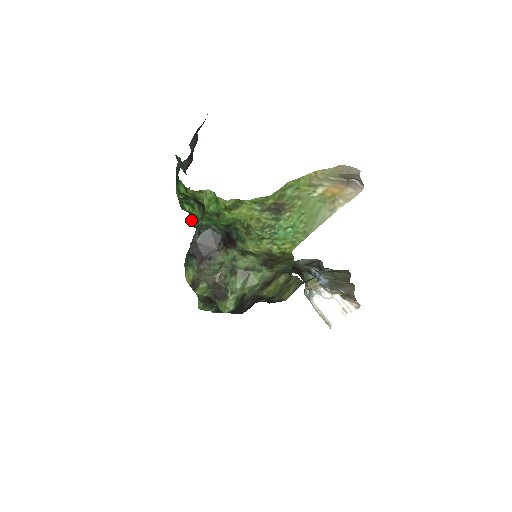
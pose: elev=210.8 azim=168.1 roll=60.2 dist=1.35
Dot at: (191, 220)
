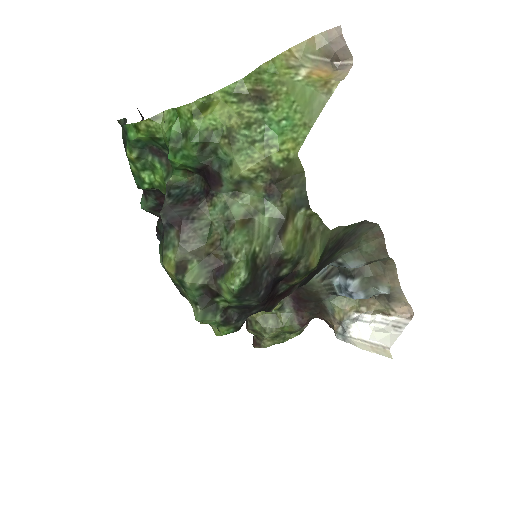
Dot at: occluded
